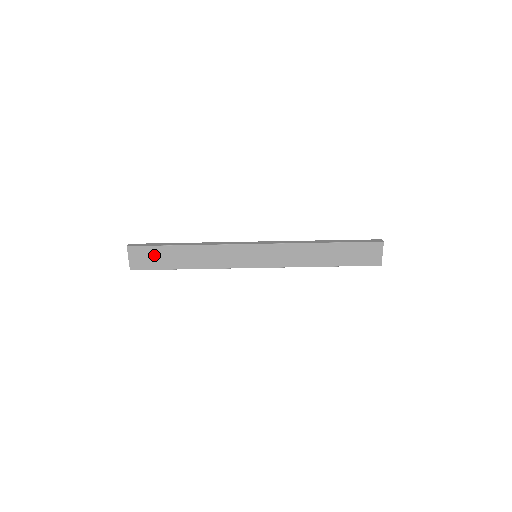
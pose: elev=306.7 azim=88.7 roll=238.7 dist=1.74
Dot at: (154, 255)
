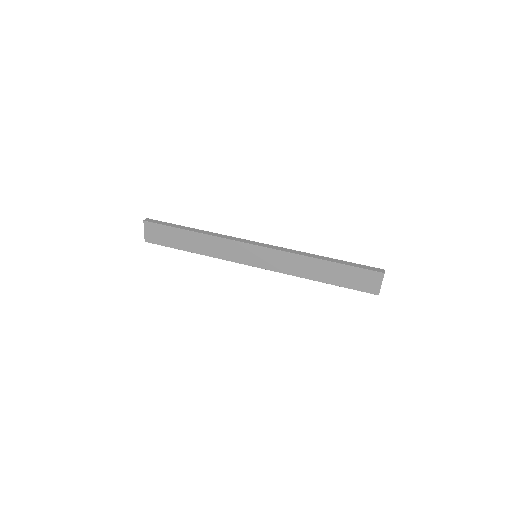
Dot at: (166, 234)
